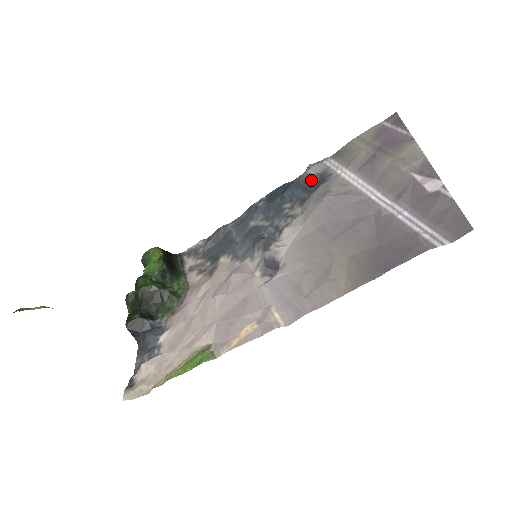
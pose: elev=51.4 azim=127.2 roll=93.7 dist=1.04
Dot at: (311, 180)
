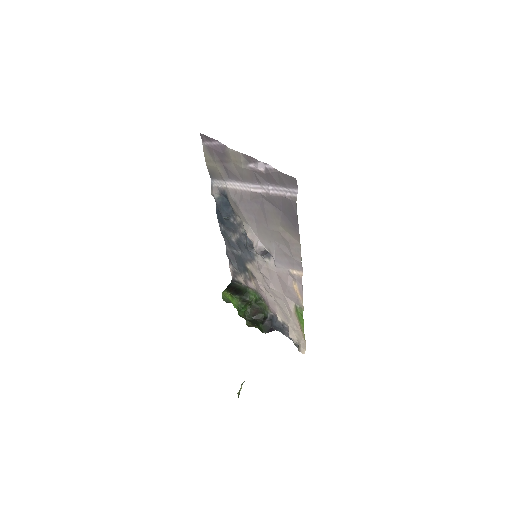
Dot at: (222, 200)
